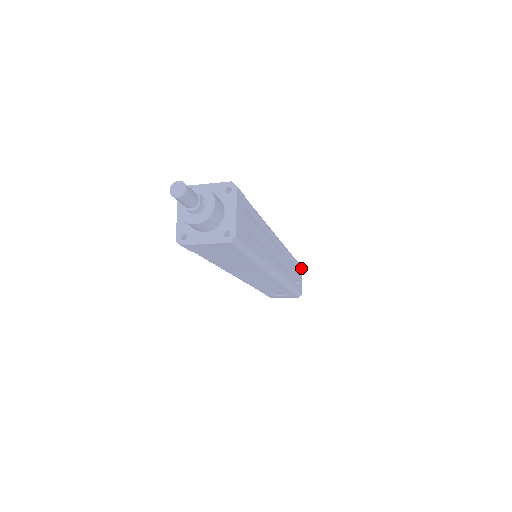
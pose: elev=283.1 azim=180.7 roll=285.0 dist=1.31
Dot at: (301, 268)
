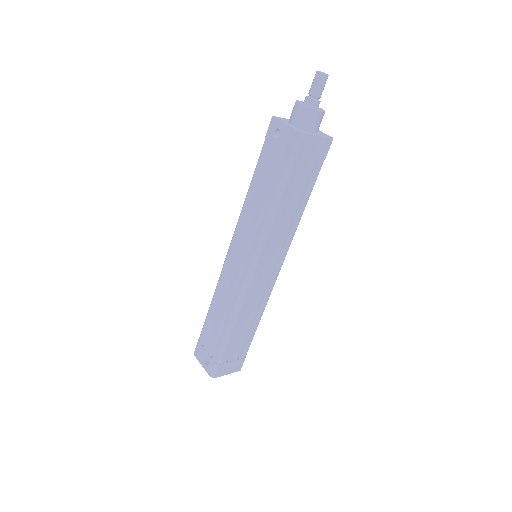
Dot at: occluded
